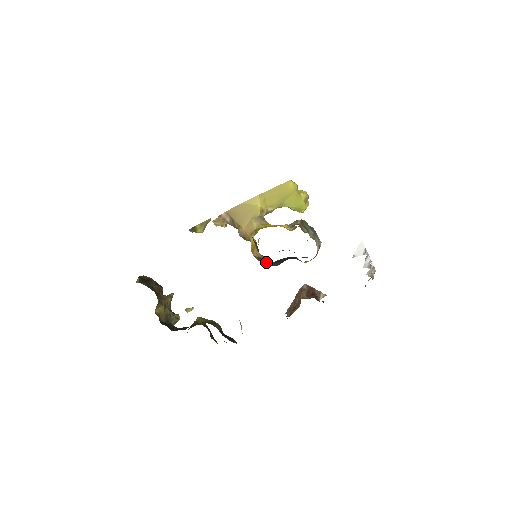
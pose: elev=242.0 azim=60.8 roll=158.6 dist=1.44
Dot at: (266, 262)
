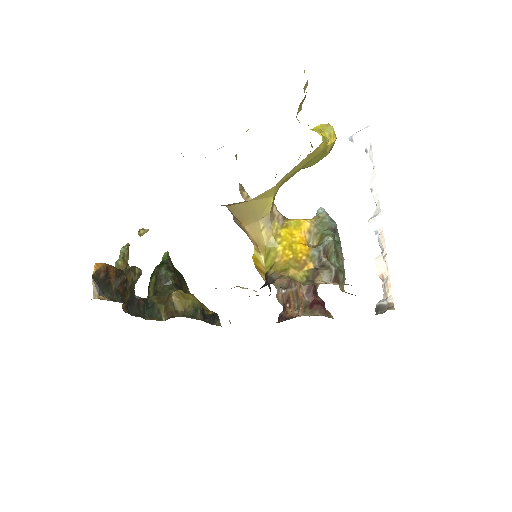
Dot at: occluded
